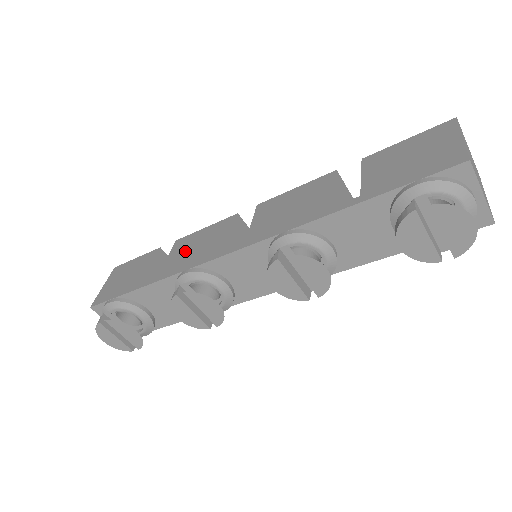
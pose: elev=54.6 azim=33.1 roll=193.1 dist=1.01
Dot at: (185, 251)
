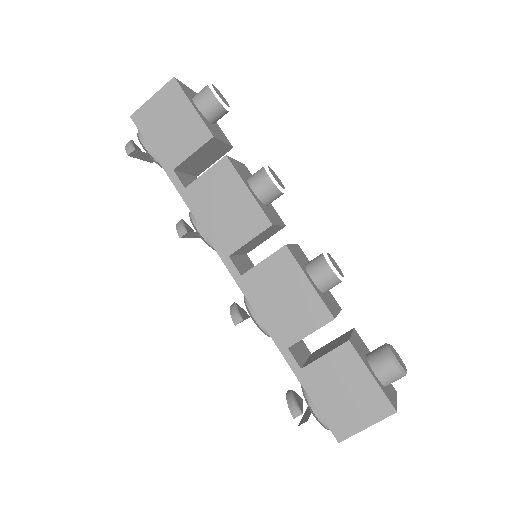
Dot at: (217, 195)
